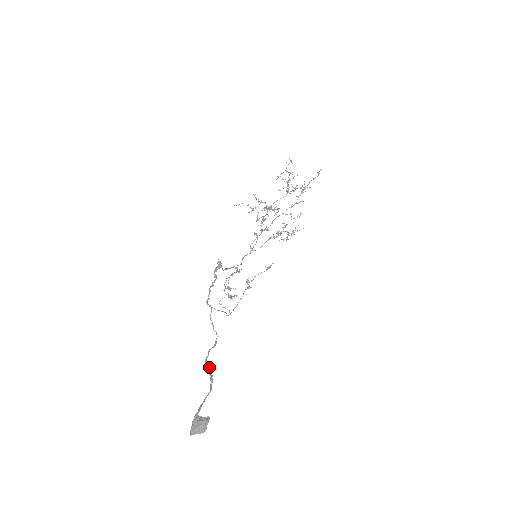
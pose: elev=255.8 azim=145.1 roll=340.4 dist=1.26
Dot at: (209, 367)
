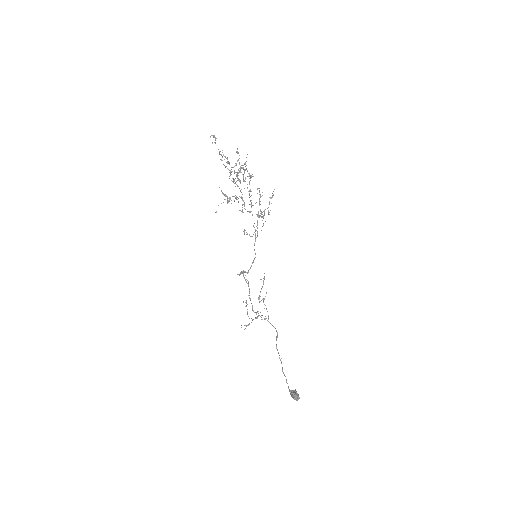
Dot at: (280, 359)
